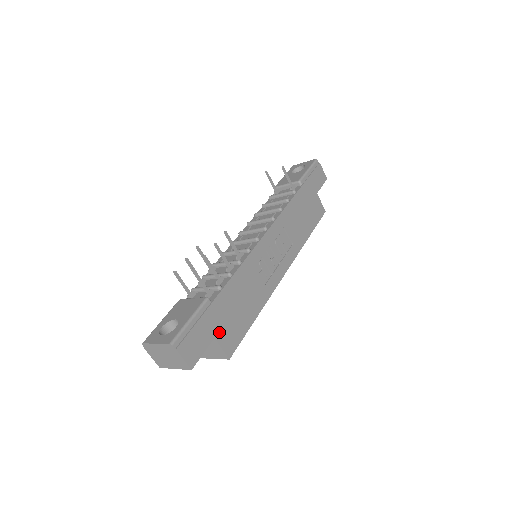
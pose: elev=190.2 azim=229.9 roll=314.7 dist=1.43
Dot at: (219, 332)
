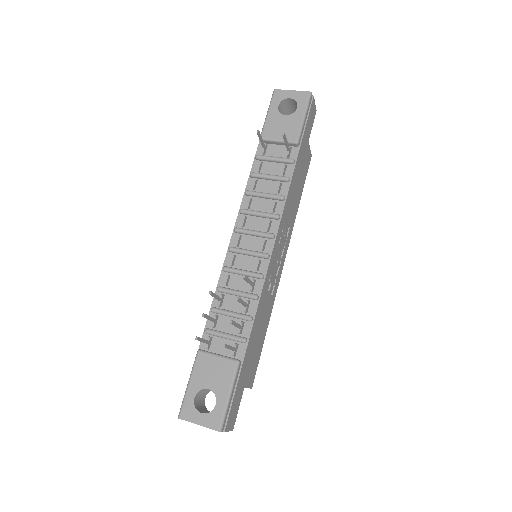
Dot at: (246, 379)
